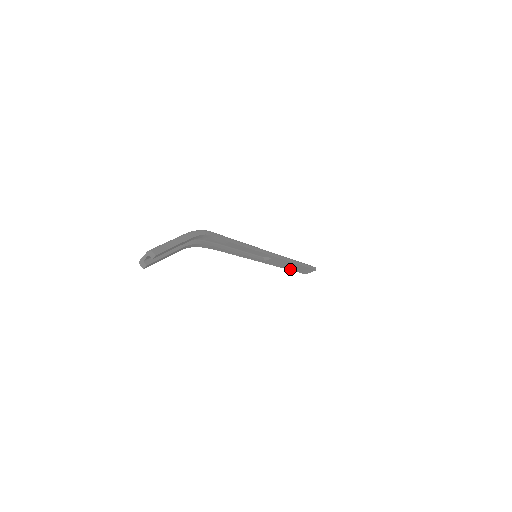
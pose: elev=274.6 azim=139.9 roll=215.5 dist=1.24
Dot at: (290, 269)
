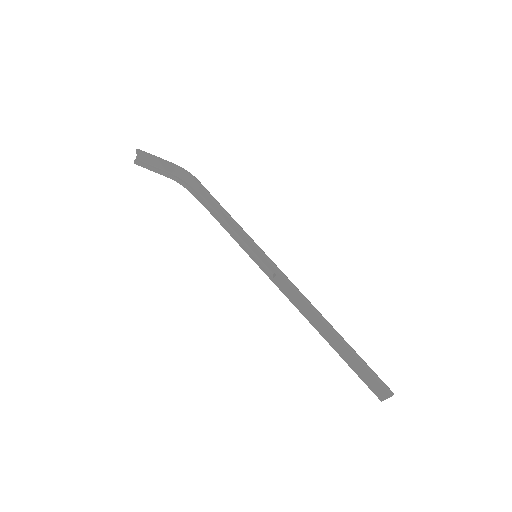
Dot at: (332, 346)
